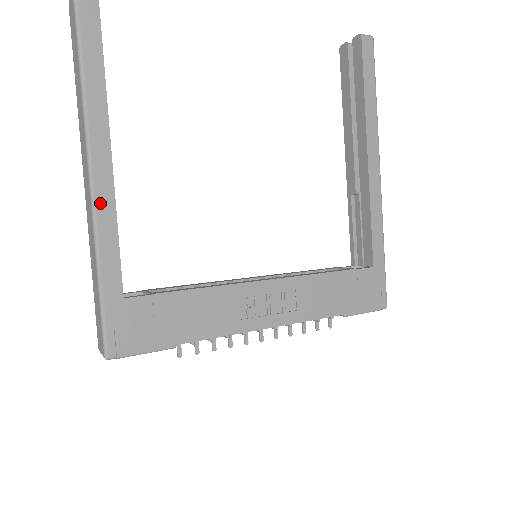
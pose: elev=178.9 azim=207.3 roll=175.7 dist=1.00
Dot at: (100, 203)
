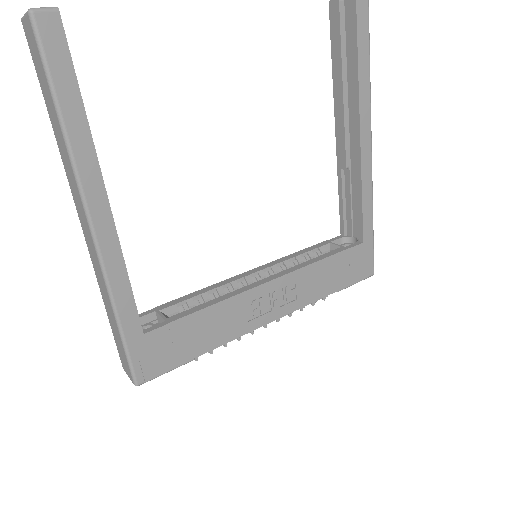
Dot at: (107, 256)
